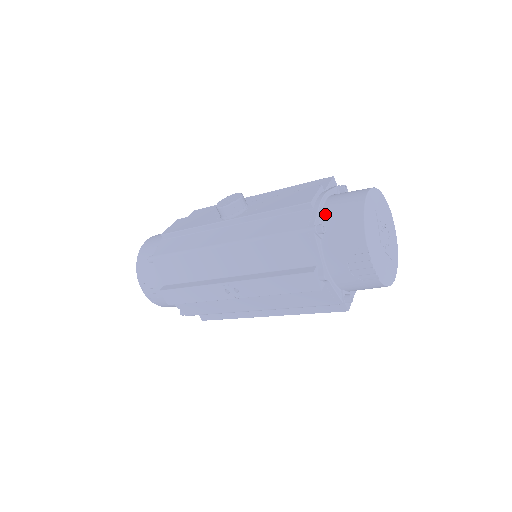
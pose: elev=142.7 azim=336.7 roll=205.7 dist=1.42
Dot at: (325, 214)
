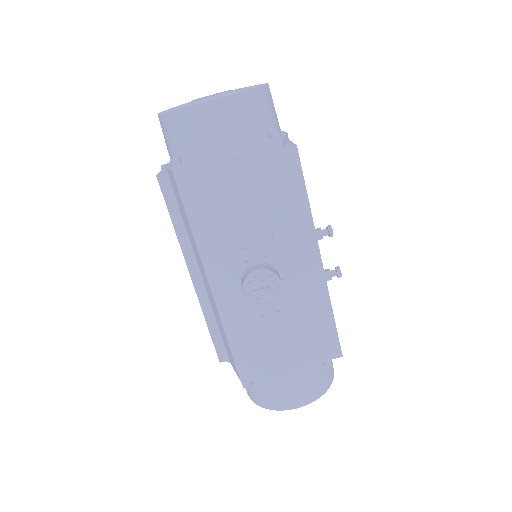
Dot at: (266, 381)
